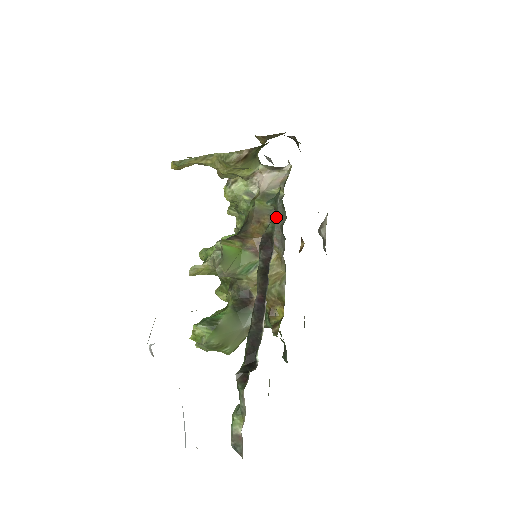
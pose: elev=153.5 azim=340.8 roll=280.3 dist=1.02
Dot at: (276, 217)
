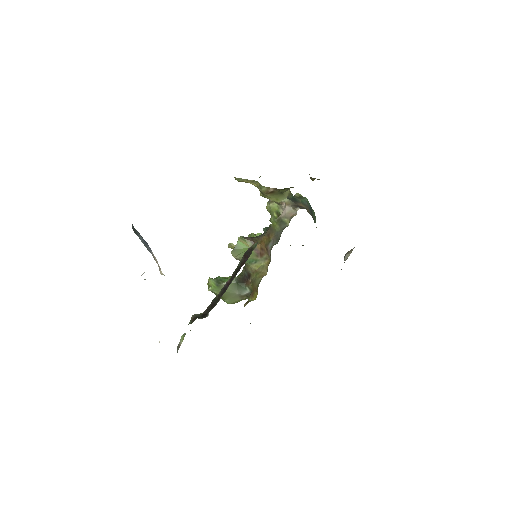
Dot at: (276, 238)
